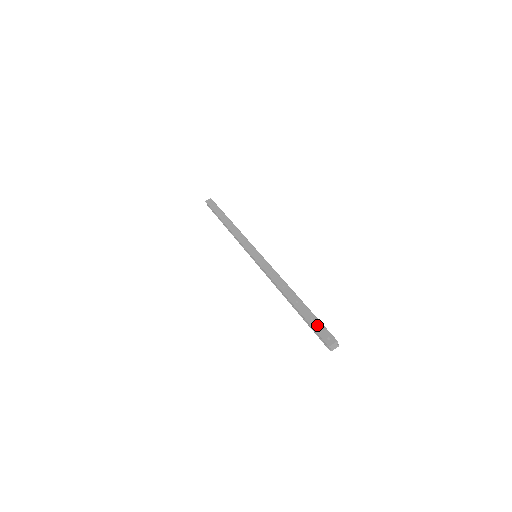
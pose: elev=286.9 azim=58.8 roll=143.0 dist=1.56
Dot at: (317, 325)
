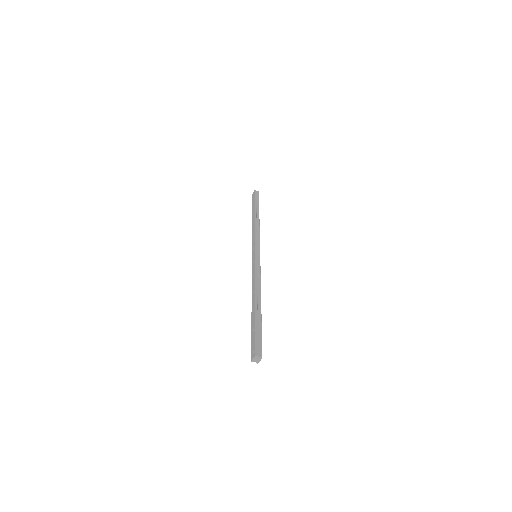
Dot at: (253, 337)
